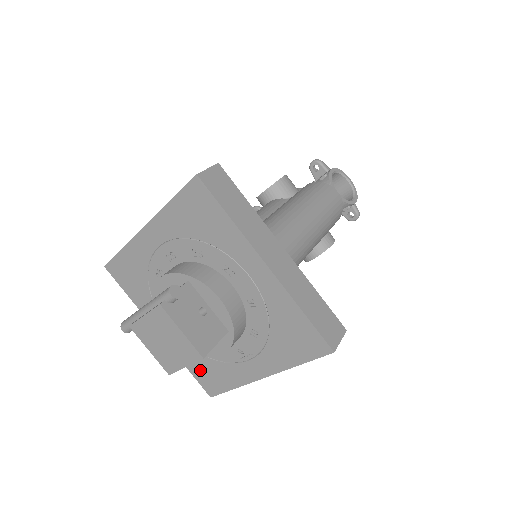
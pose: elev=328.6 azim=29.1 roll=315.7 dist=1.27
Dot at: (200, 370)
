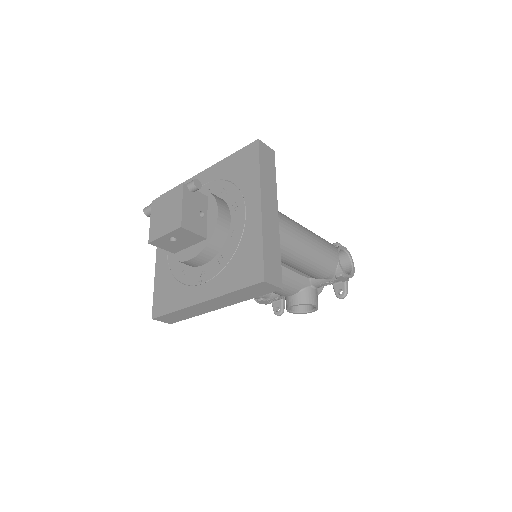
Dot at: (162, 290)
